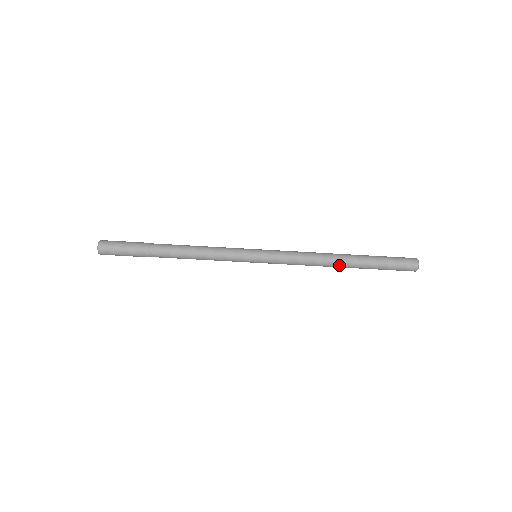
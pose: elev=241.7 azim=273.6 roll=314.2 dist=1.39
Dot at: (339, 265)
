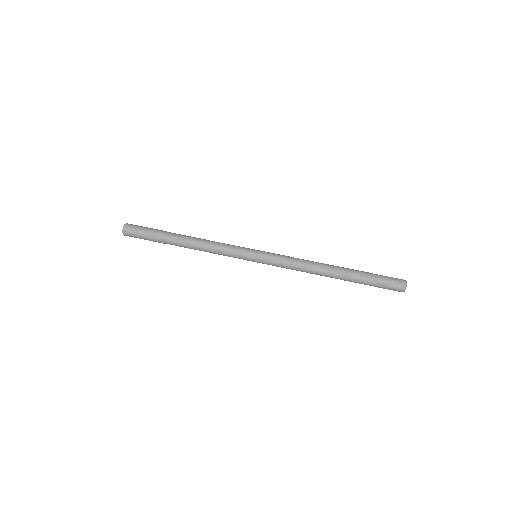
Dot at: (331, 267)
